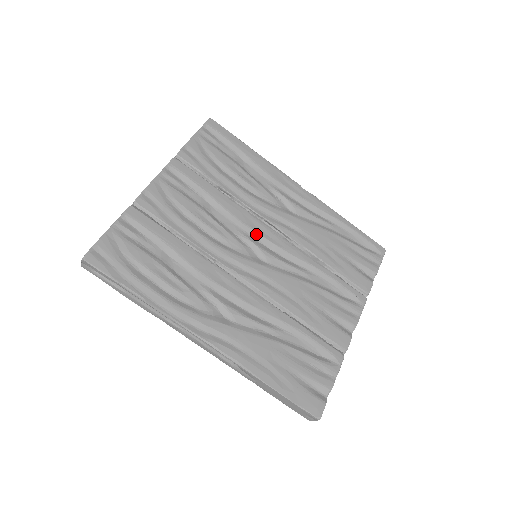
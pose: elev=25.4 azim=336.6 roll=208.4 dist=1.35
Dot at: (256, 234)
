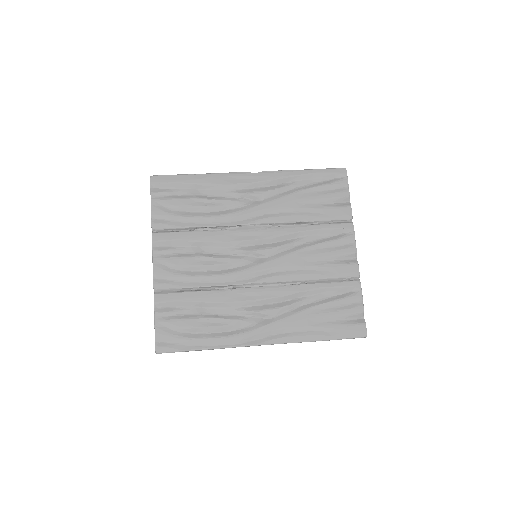
Dot at: (245, 242)
